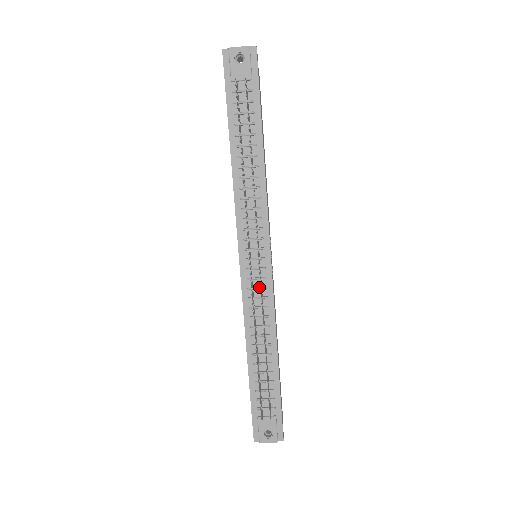
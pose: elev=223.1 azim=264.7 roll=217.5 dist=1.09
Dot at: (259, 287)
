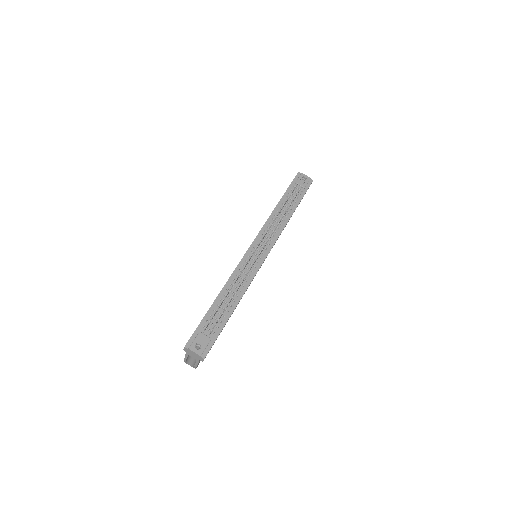
Dot at: (252, 264)
